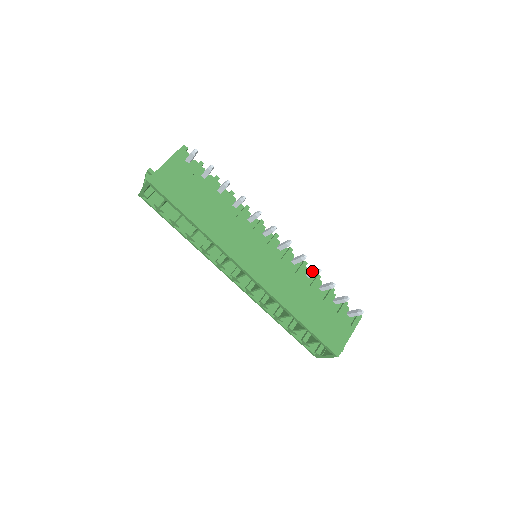
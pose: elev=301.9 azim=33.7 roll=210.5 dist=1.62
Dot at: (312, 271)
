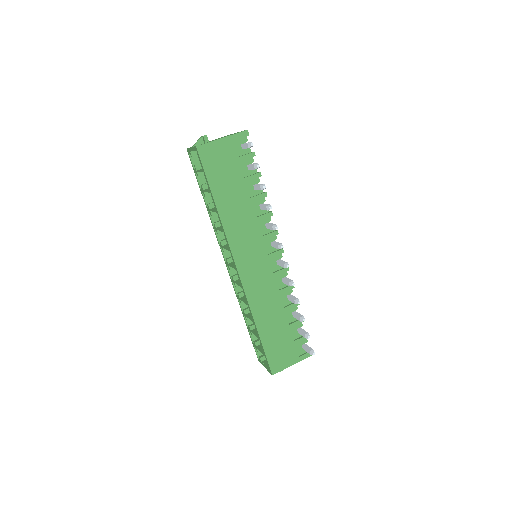
Dot at: (293, 297)
